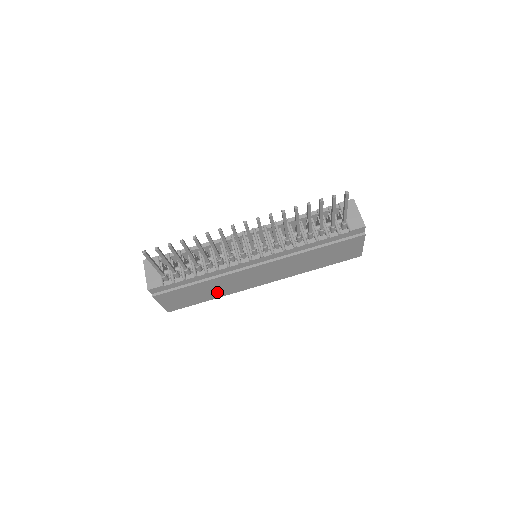
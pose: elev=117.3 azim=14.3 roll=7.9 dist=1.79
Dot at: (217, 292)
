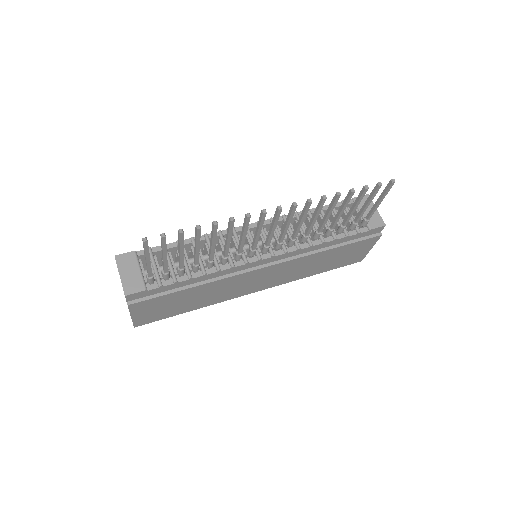
Dot at: (204, 300)
